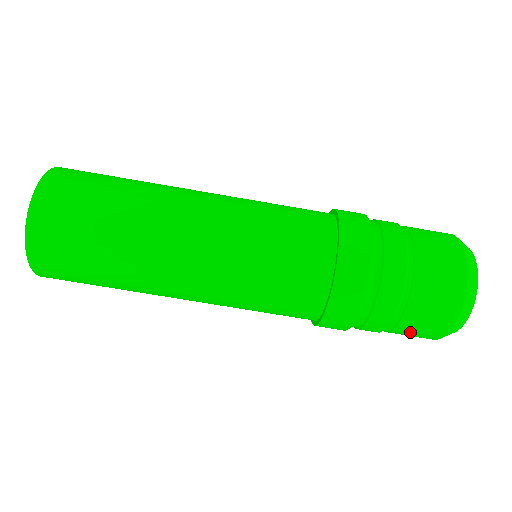
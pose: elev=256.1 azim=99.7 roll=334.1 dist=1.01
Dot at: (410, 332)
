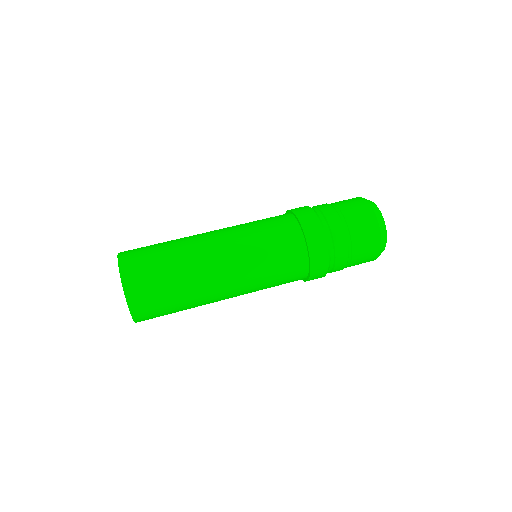
Dot at: (352, 210)
